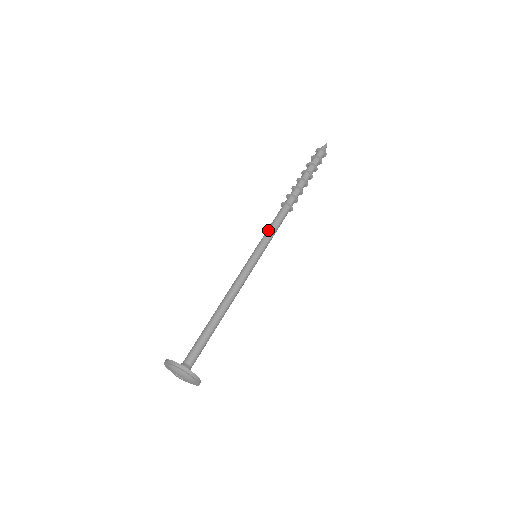
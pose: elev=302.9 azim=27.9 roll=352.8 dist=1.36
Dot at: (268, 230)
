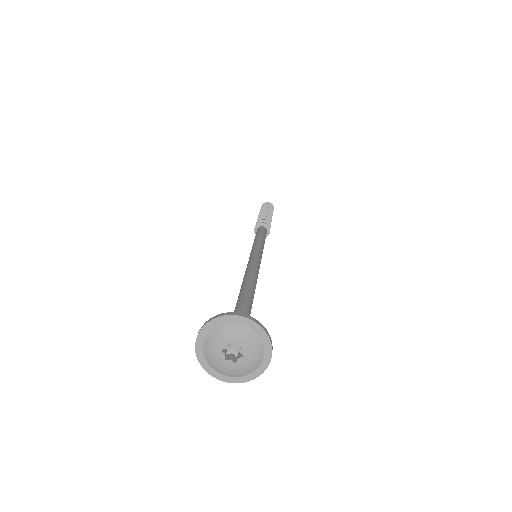
Dot at: occluded
